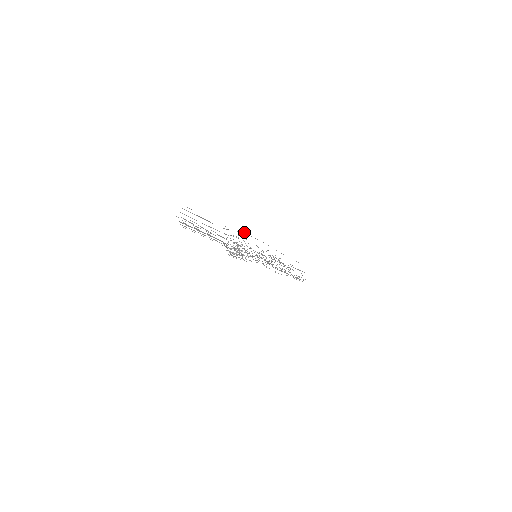
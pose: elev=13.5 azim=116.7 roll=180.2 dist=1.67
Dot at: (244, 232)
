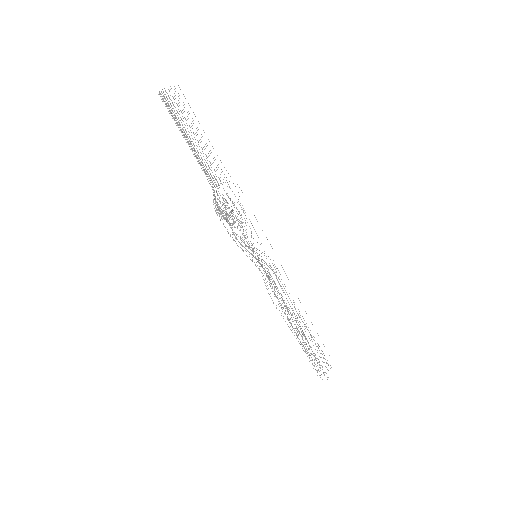
Dot at: occluded
